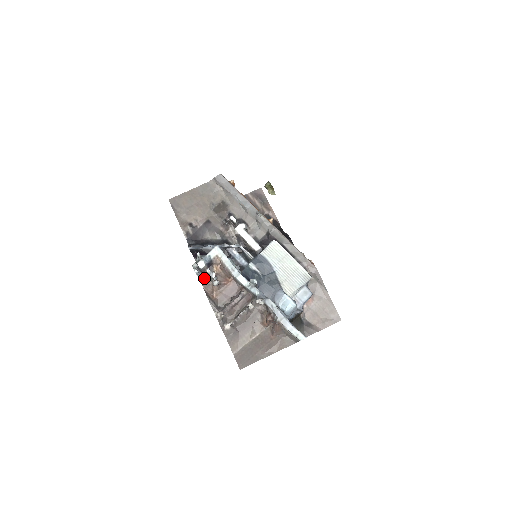
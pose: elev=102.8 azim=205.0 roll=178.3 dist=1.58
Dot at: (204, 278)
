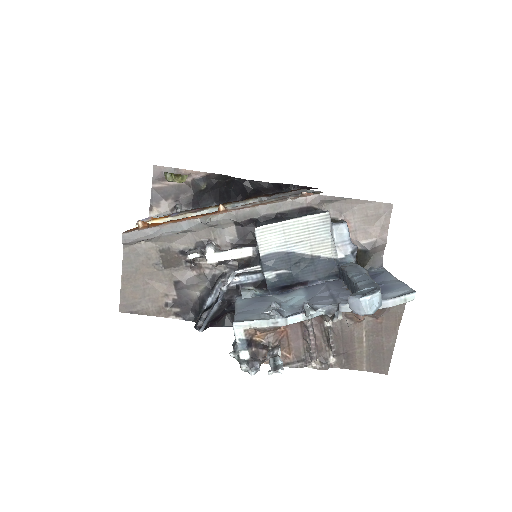
Dot at: occluded
